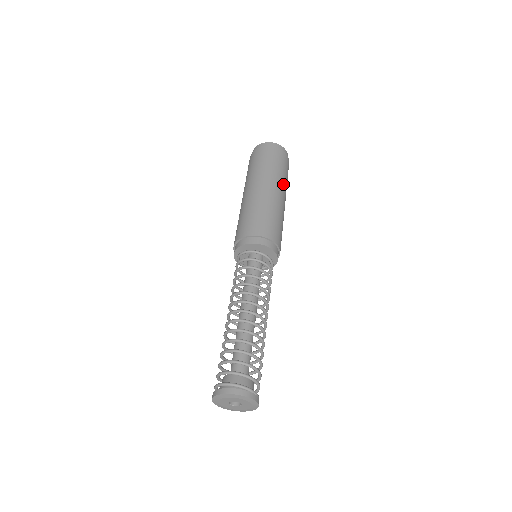
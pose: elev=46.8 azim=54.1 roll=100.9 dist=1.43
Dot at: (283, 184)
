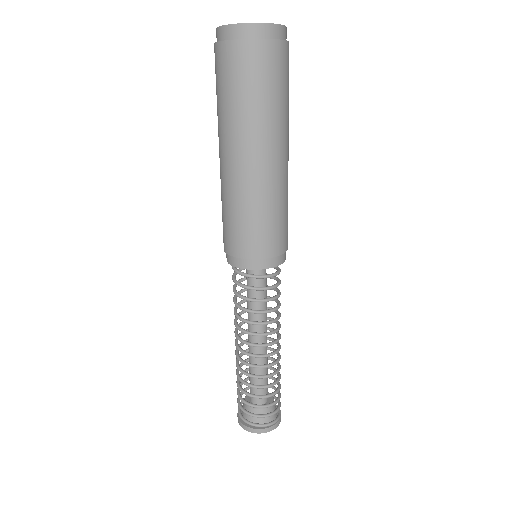
Dot at: (263, 129)
